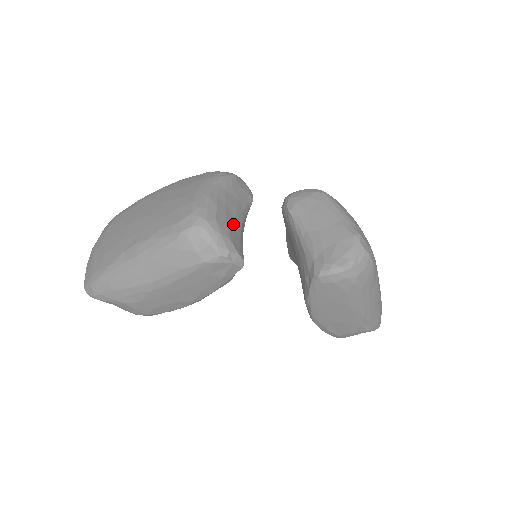
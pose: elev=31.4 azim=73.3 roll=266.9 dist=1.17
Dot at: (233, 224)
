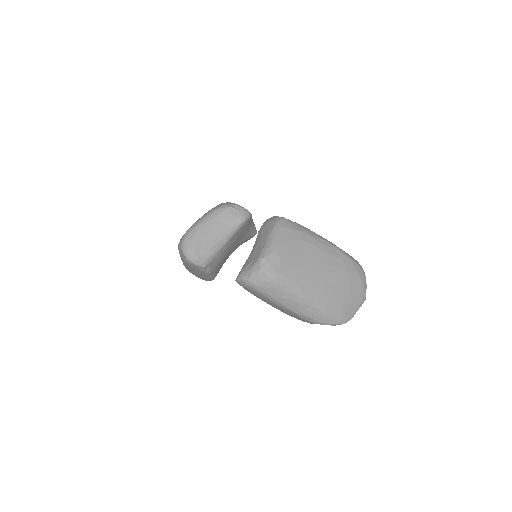
Dot at: (206, 241)
